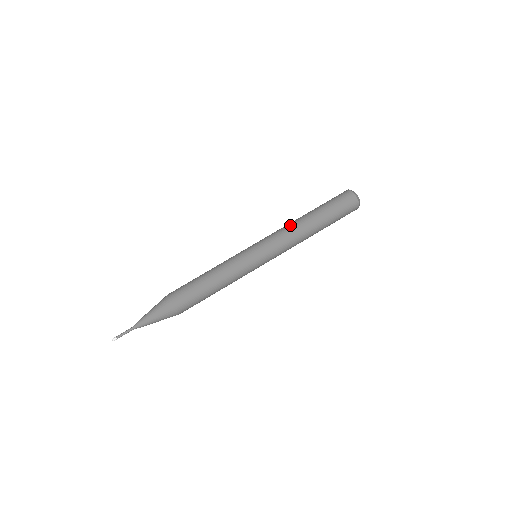
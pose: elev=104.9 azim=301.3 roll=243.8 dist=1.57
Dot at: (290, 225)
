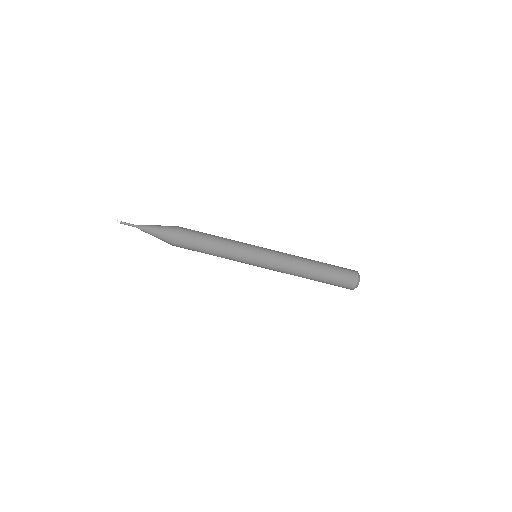
Dot at: (294, 269)
